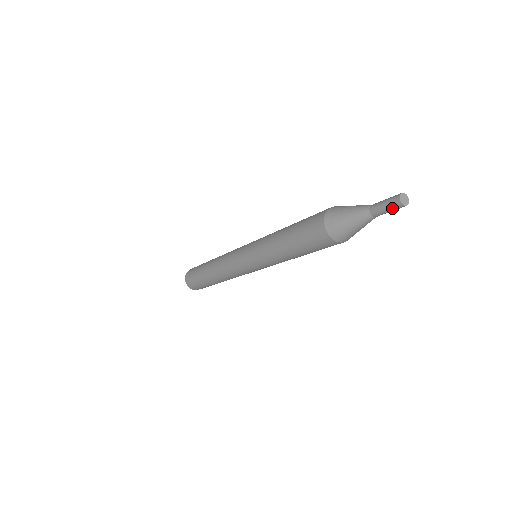
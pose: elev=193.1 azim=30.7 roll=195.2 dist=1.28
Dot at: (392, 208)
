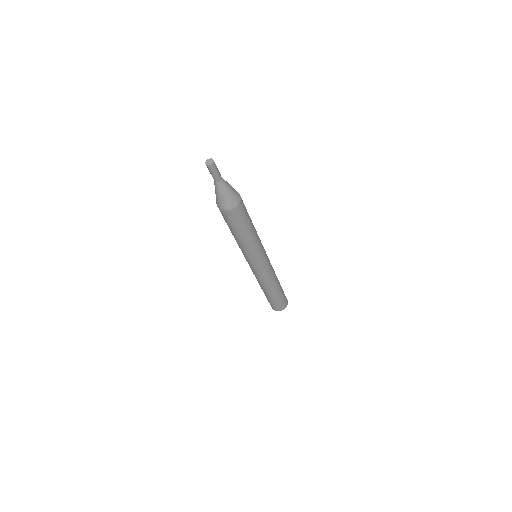
Dot at: (209, 169)
